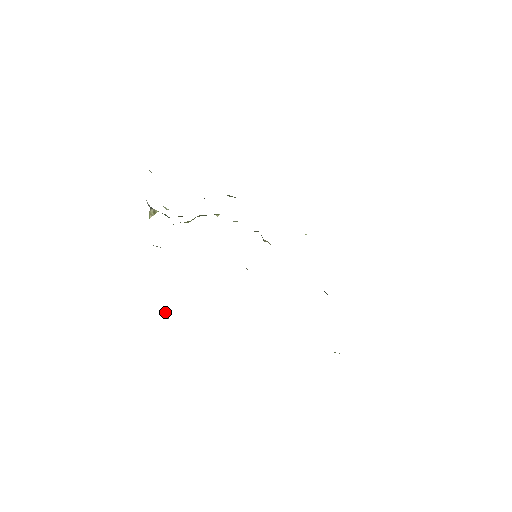
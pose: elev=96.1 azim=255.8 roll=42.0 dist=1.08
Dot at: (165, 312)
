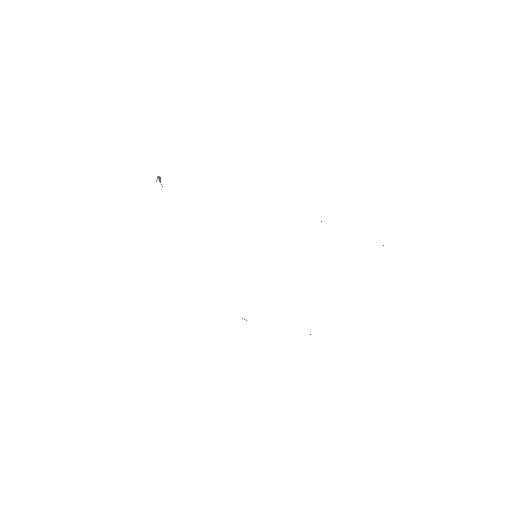
Dot at: occluded
